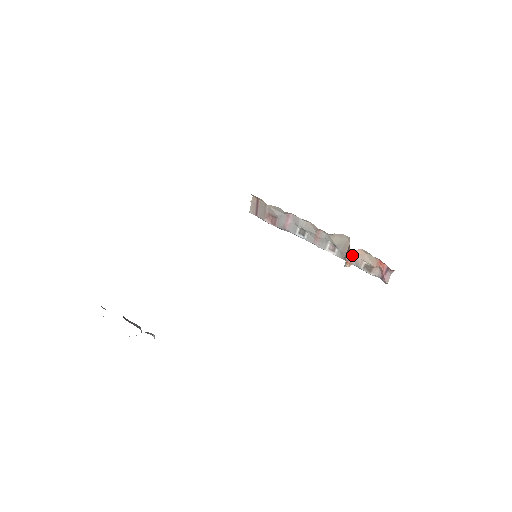
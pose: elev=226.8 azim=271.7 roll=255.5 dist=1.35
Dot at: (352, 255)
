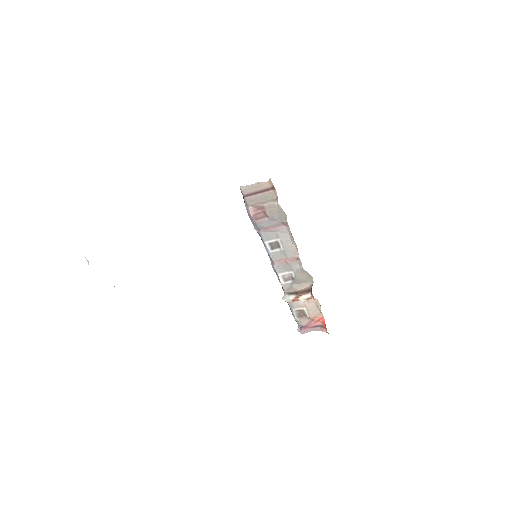
Dot at: (306, 299)
